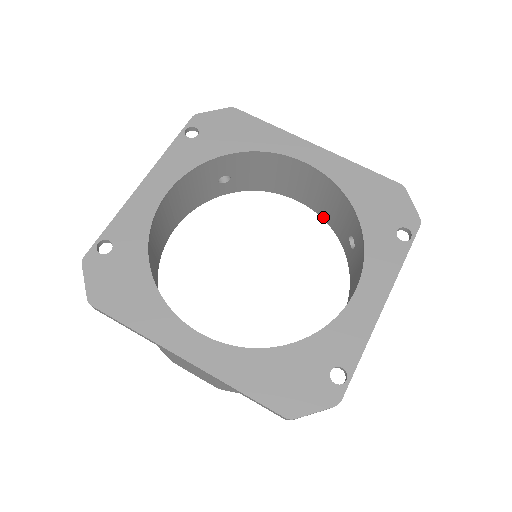
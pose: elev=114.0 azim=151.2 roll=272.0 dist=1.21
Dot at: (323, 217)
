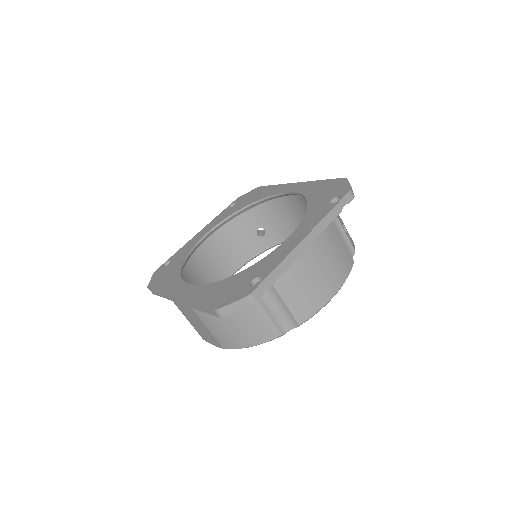
Dot at: occluded
